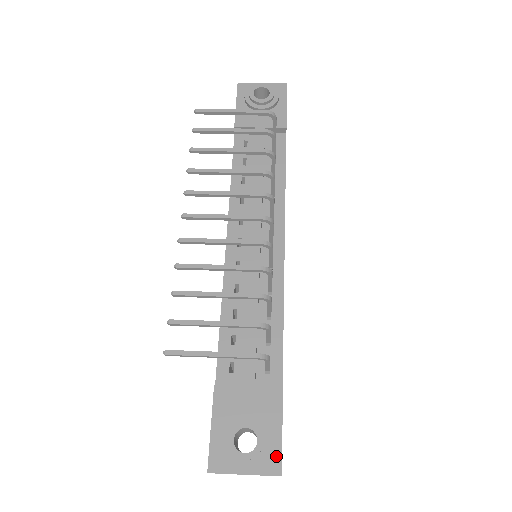
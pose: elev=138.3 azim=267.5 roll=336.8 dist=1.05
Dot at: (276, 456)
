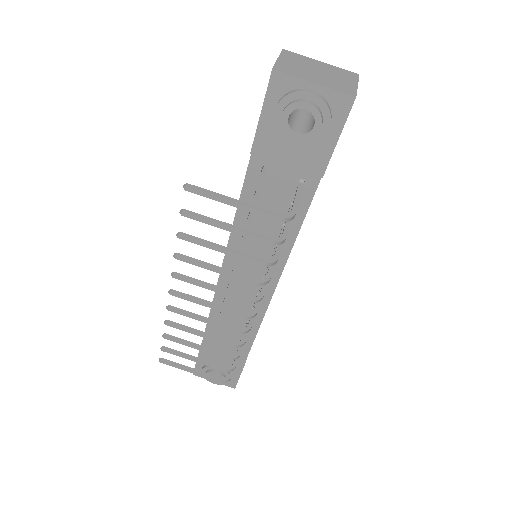
Dot at: (234, 382)
